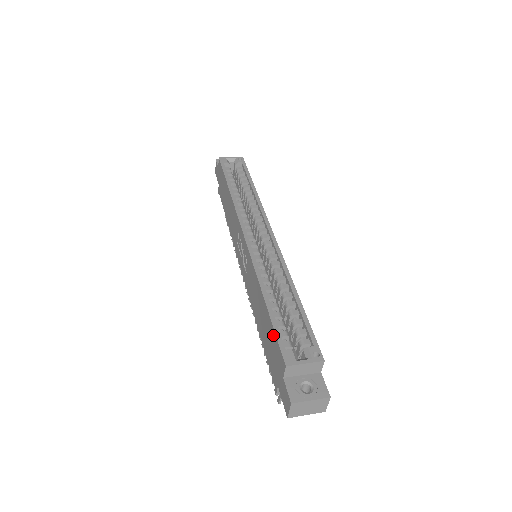
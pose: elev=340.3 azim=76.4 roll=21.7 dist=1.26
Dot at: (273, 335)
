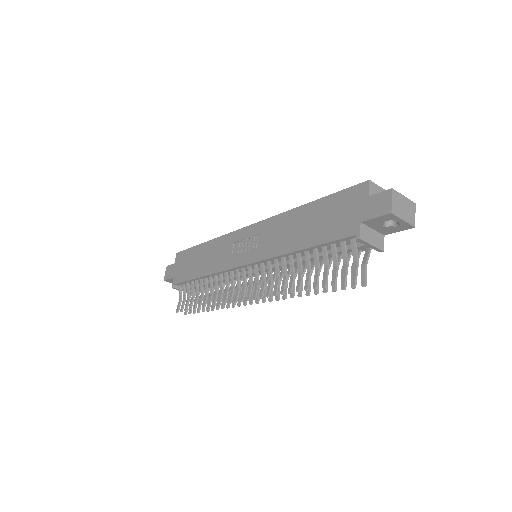
Dot at: (336, 198)
